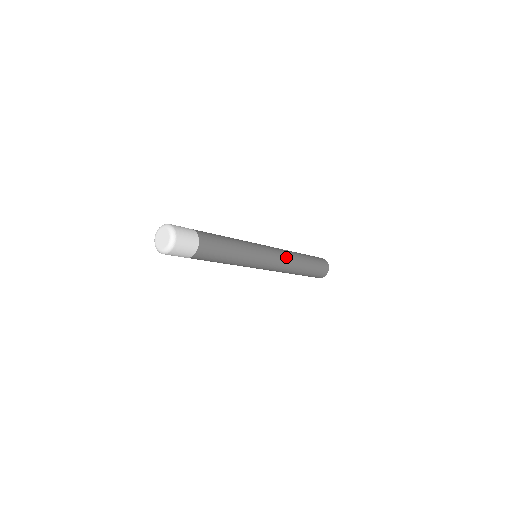
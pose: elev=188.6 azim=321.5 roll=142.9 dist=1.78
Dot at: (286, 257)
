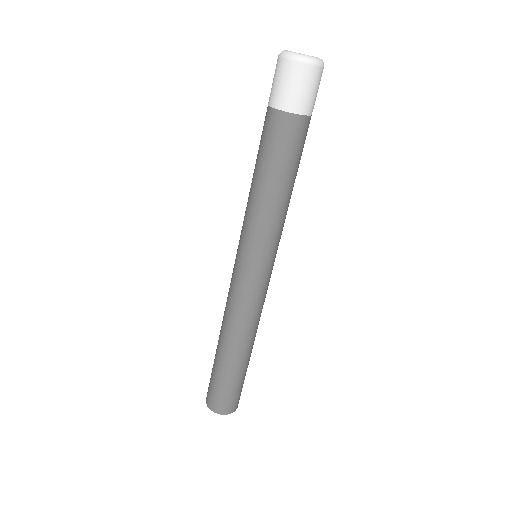
Dot at: (262, 308)
